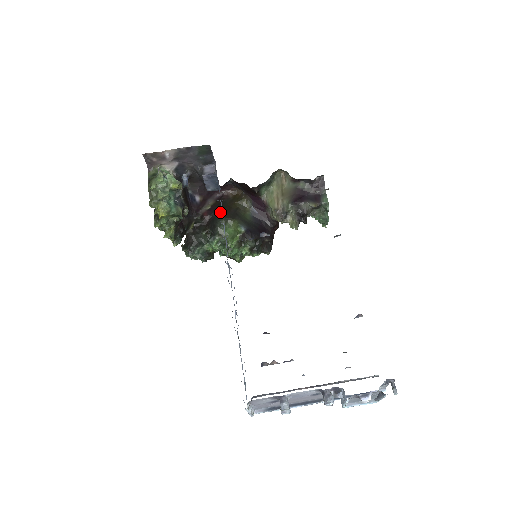
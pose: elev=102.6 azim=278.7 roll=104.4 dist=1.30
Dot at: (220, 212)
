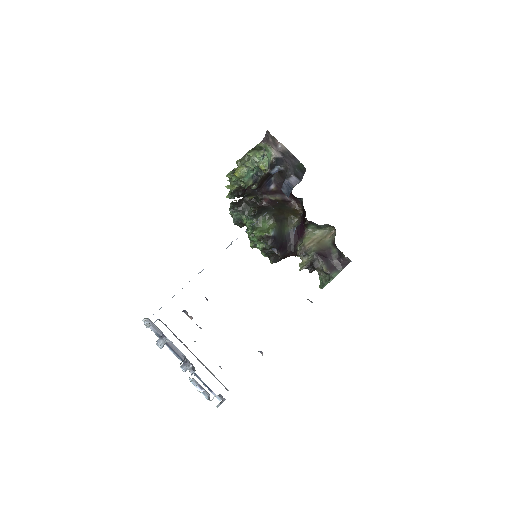
Dot at: (274, 209)
